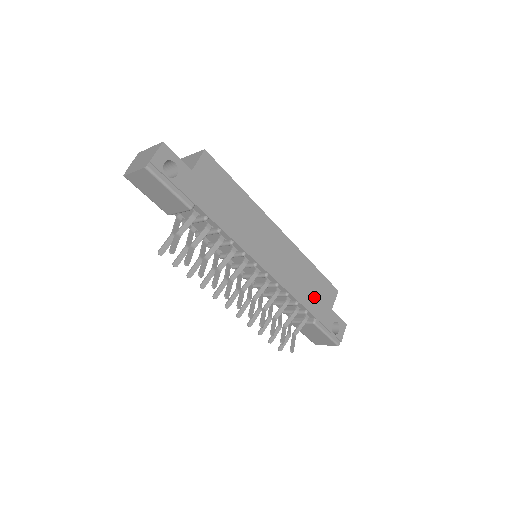
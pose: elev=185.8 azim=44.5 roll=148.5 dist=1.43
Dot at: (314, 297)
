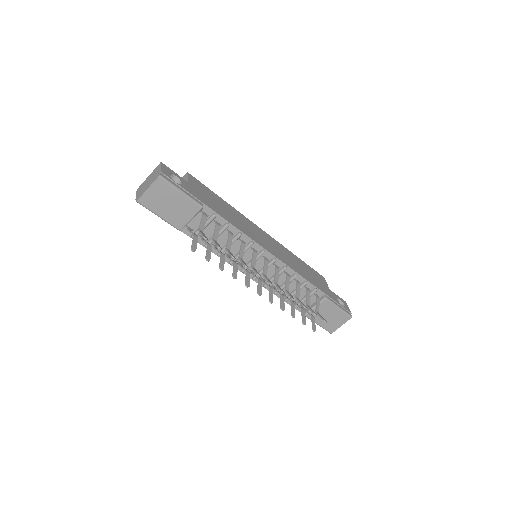
Dot at: (313, 279)
